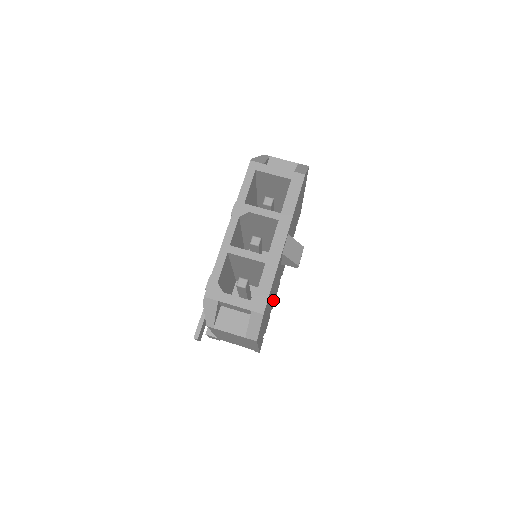
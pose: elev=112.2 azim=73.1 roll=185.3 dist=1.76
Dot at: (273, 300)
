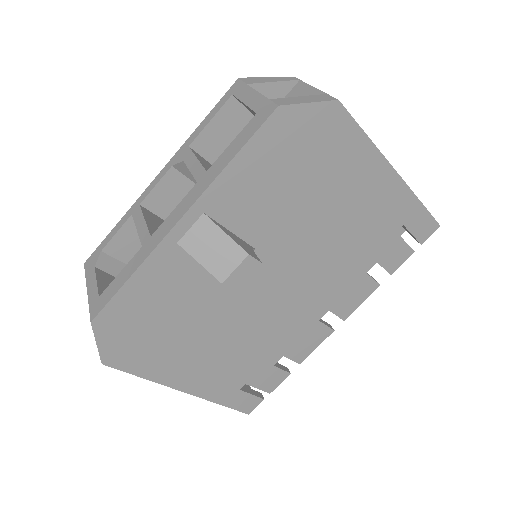
Dot at: (270, 342)
